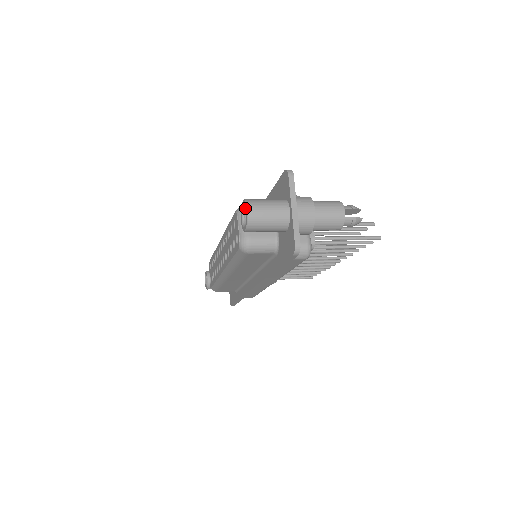
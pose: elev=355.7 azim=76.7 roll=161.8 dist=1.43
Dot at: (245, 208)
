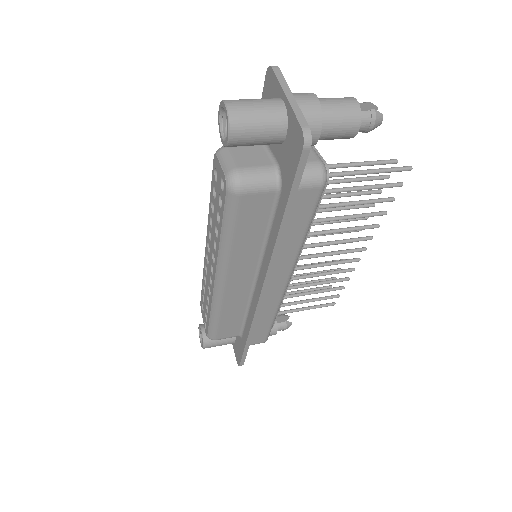
Dot at: (223, 120)
